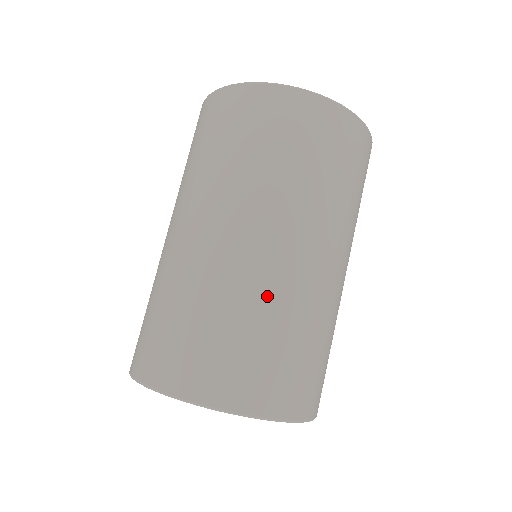
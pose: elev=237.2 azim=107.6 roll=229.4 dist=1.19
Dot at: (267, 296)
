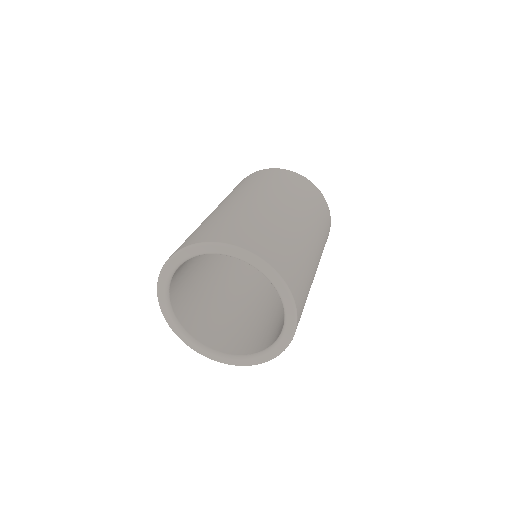
Dot at: (269, 217)
